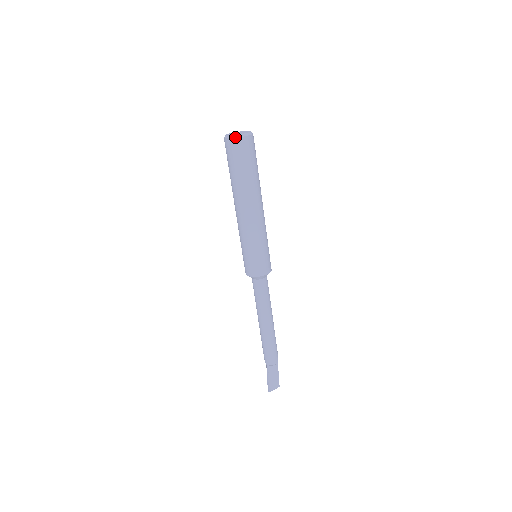
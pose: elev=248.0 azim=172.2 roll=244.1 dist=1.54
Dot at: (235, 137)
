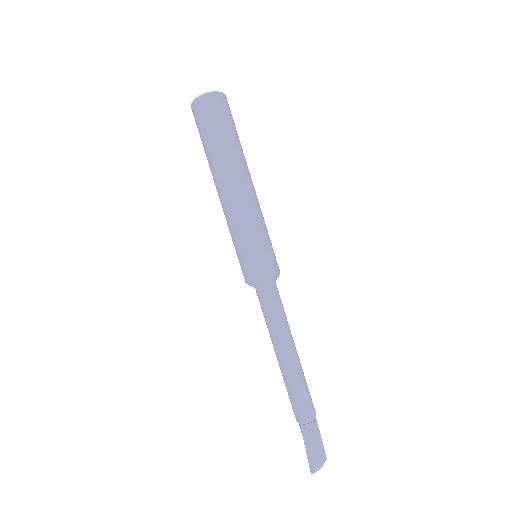
Dot at: (204, 95)
